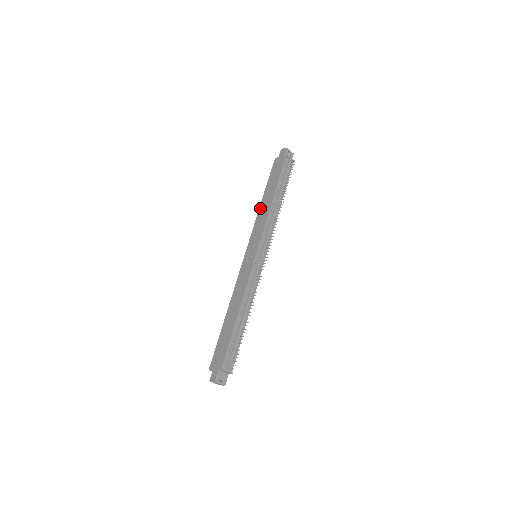
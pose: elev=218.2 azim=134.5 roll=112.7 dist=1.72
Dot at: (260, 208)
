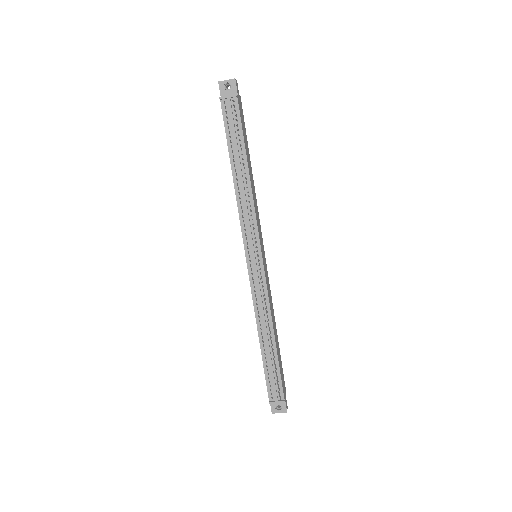
Dot at: occluded
